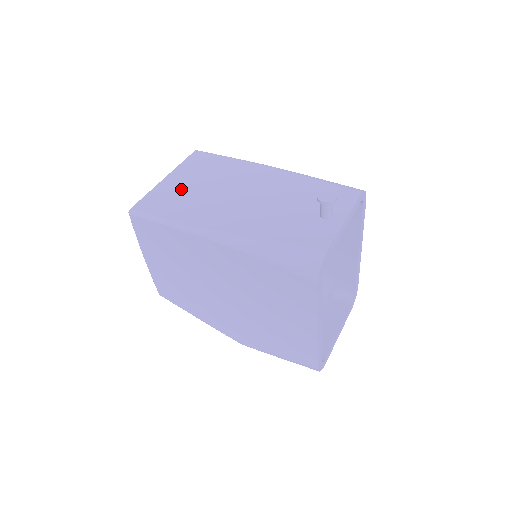
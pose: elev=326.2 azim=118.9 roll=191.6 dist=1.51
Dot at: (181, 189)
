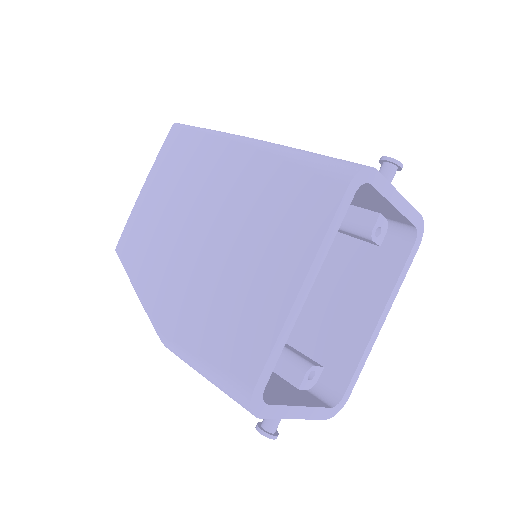
Dot at: occluded
